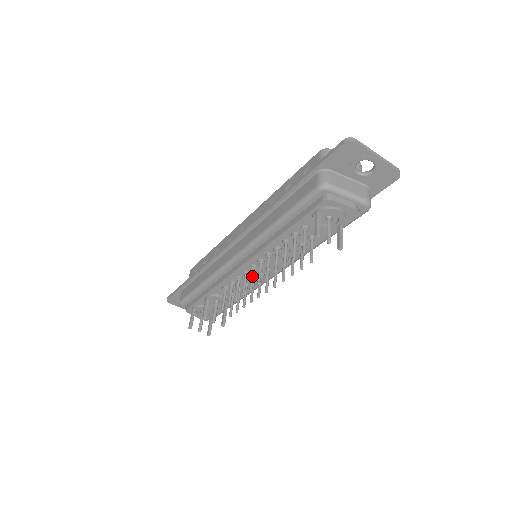
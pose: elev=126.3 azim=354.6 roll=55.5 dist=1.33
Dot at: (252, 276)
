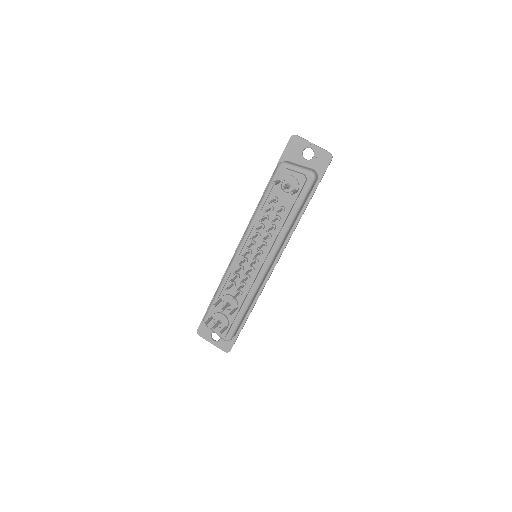
Dot at: (246, 253)
